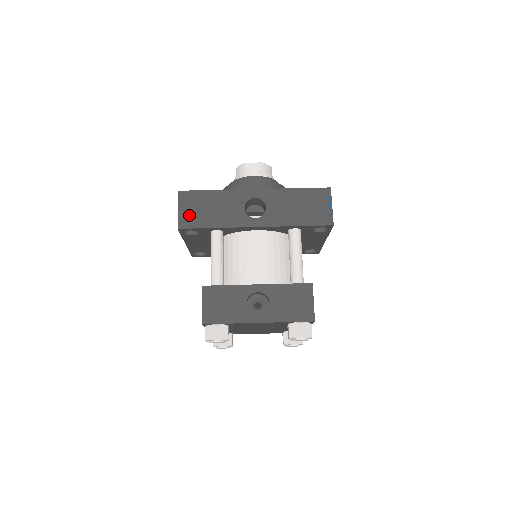
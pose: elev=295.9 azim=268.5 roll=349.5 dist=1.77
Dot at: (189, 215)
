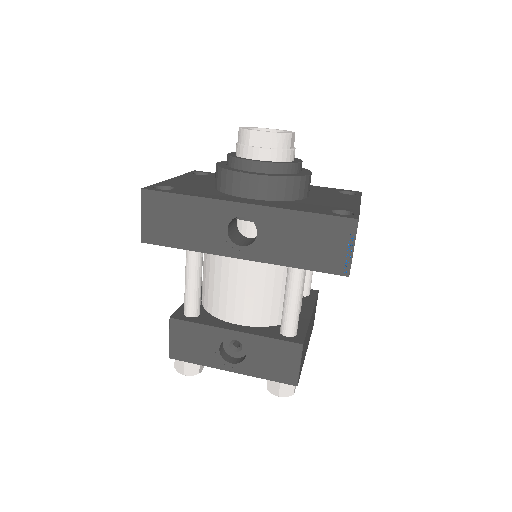
Dot at: (155, 226)
